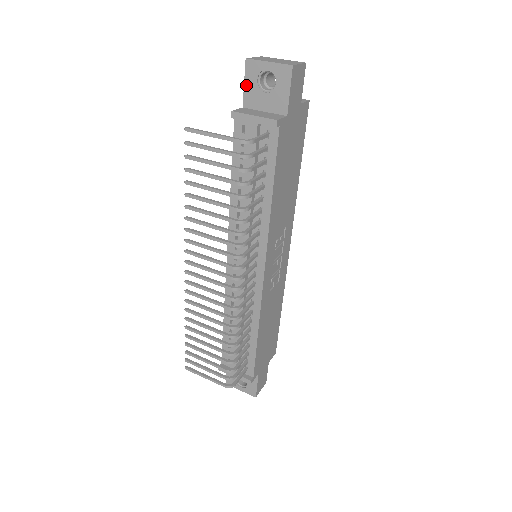
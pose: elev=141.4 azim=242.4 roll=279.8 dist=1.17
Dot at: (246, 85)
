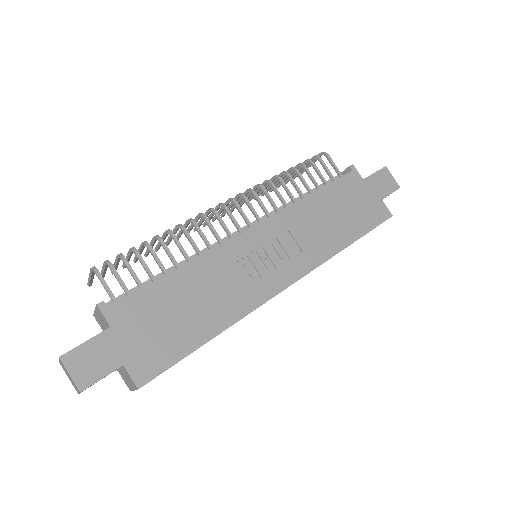
Dot at: occluded
